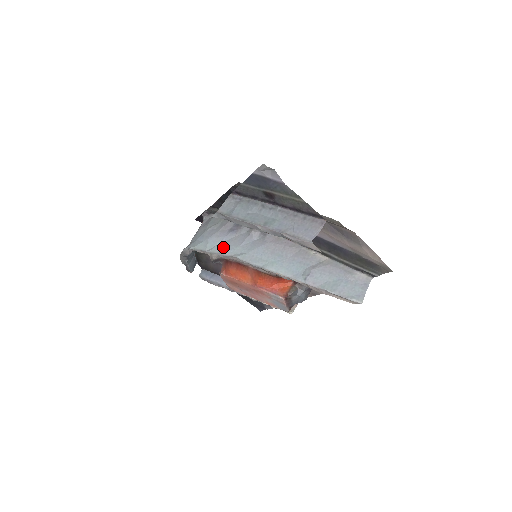
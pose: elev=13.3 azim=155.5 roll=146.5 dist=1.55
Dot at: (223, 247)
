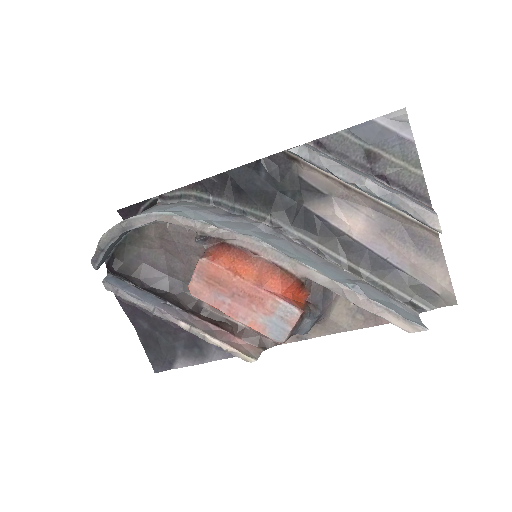
Dot at: (223, 224)
